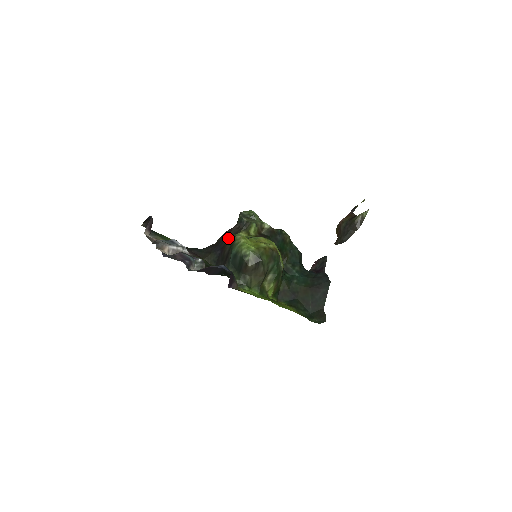
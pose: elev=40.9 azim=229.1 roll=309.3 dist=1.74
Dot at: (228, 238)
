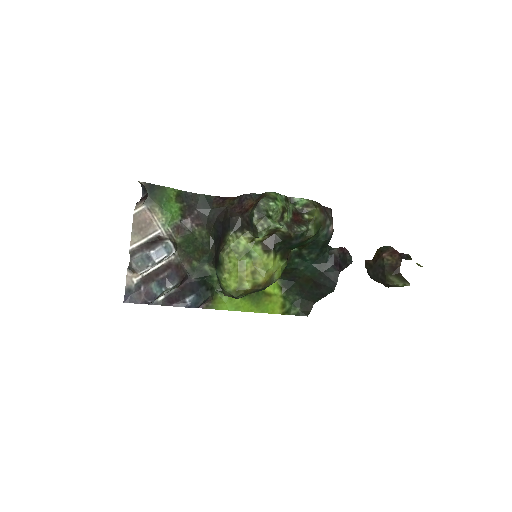
Dot at: (228, 235)
